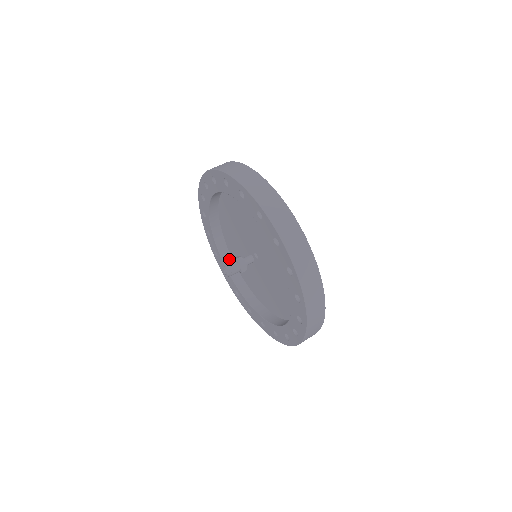
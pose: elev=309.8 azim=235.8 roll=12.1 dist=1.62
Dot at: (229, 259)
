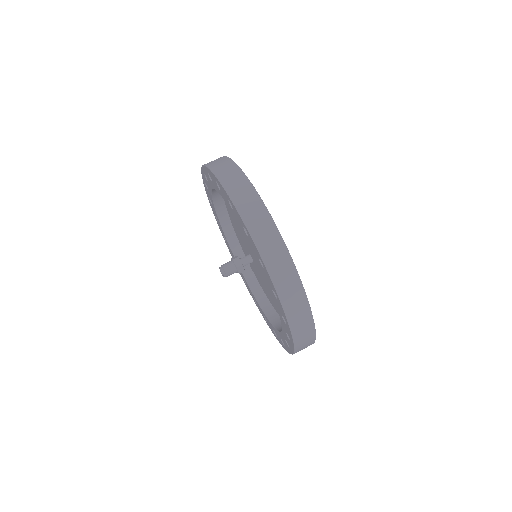
Dot at: (220, 198)
